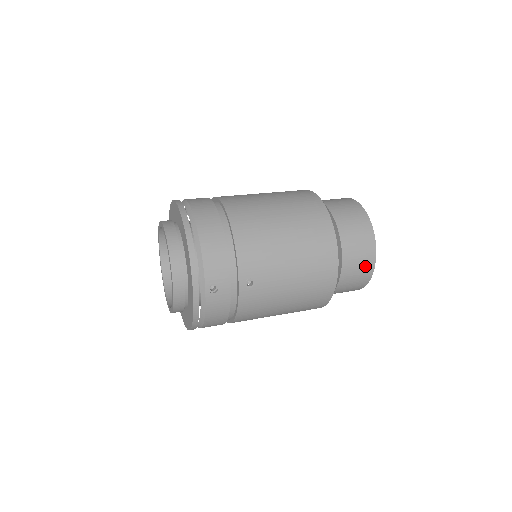
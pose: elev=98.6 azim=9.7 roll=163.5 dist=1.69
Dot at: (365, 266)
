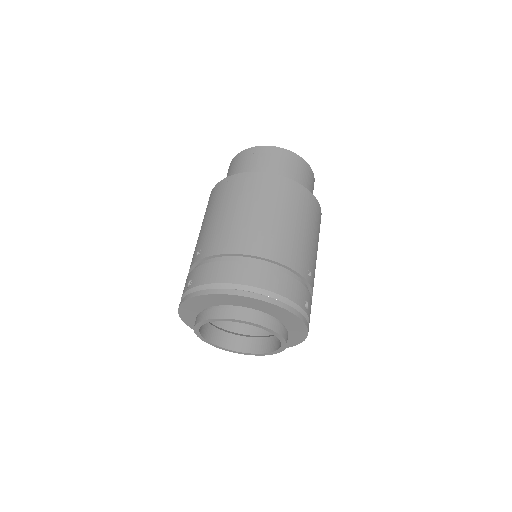
Dot at: (312, 181)
